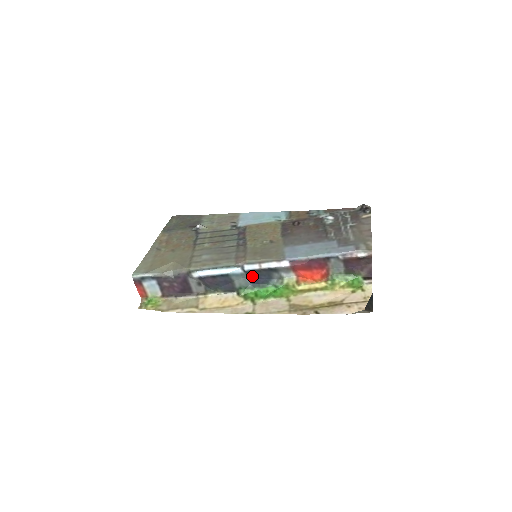
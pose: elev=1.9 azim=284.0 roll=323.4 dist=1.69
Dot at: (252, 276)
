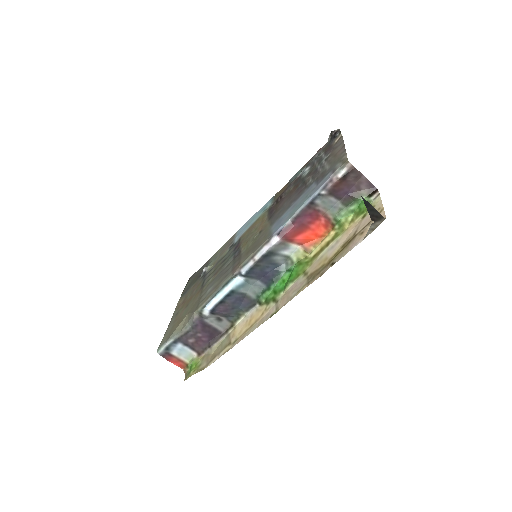
Dot at: (257, 276)
